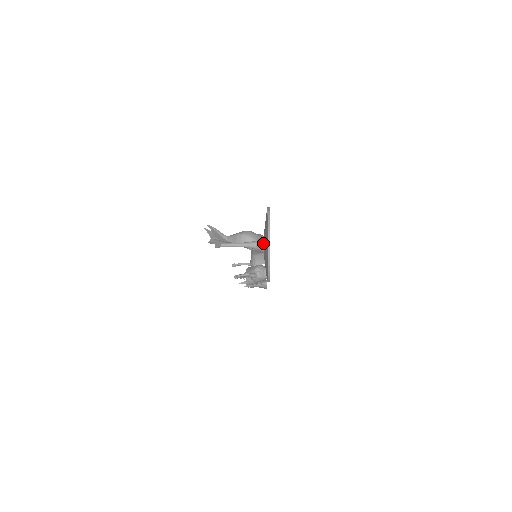
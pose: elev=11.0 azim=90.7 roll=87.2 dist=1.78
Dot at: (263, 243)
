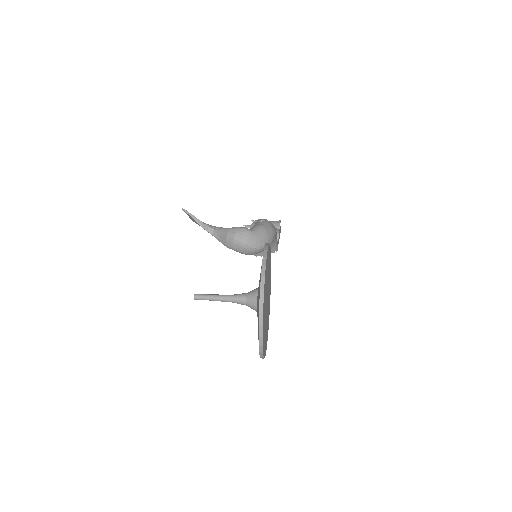
Dot at: (256, 305)
